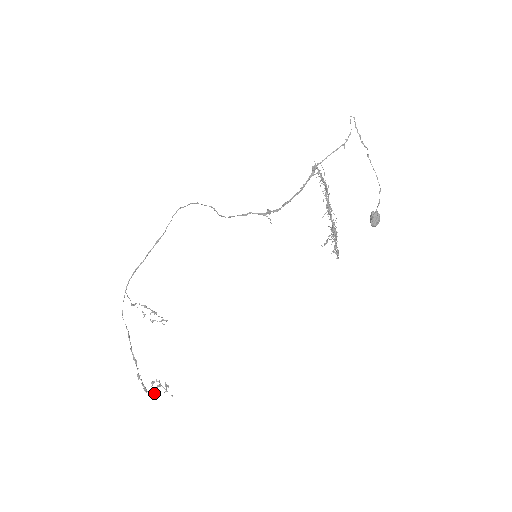
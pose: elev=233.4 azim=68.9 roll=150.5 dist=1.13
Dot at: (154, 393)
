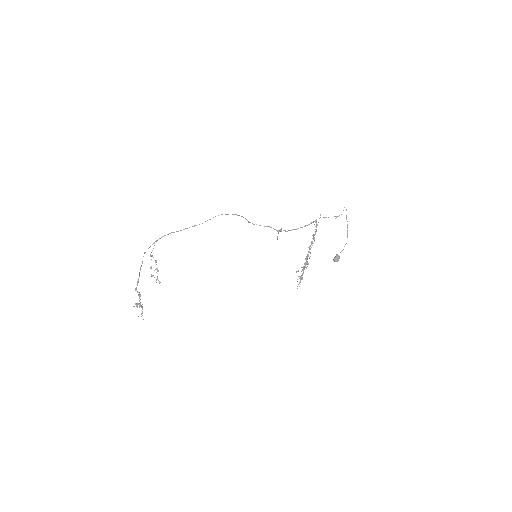
Dot at: (139, 305)
